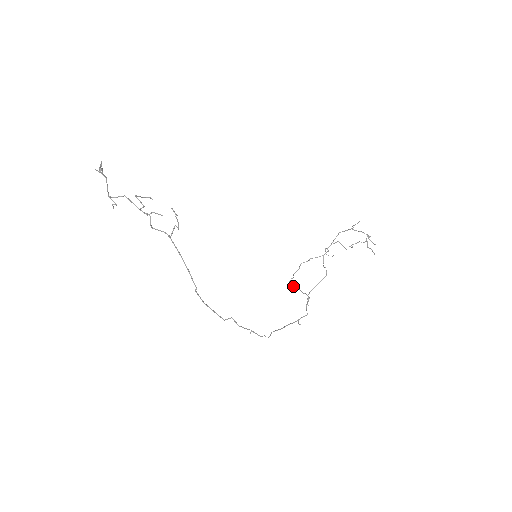
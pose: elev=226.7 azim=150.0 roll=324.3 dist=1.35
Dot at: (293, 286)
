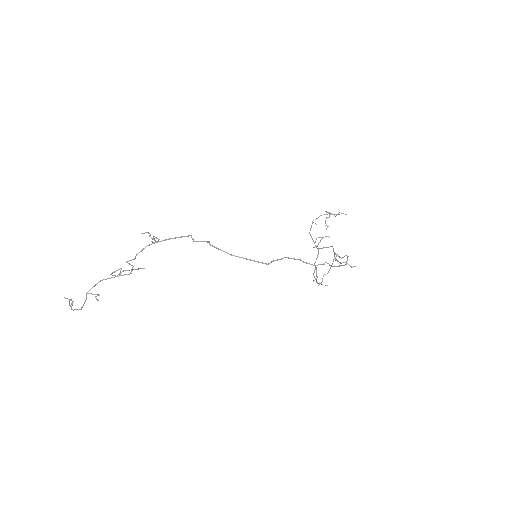
Dot at: (322, 278)
